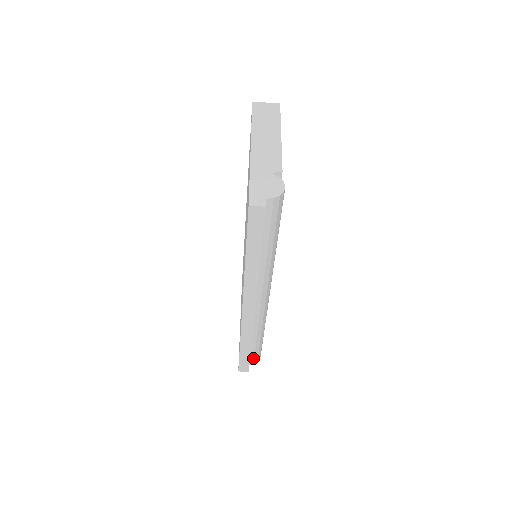
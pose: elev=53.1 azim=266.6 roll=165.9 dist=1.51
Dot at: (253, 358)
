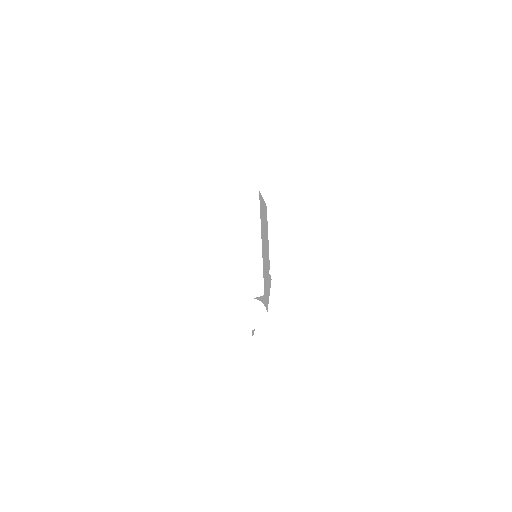
Dot at: occluded
